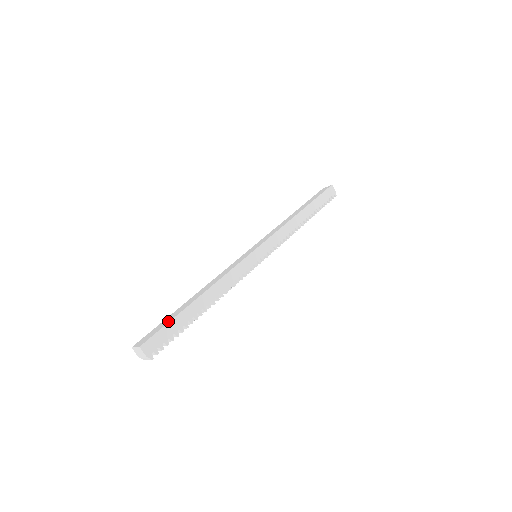
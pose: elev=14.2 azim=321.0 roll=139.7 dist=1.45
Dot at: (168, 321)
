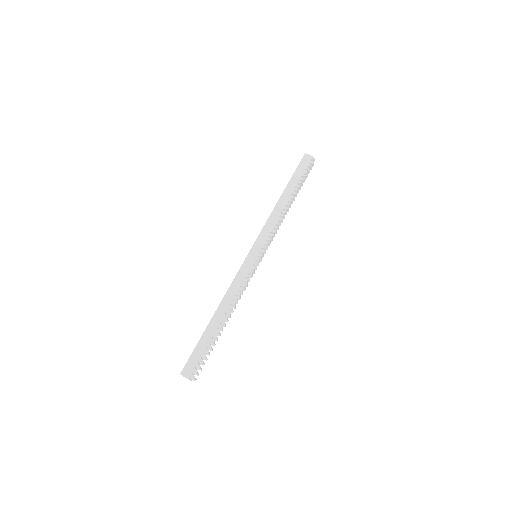
Dot at: (196, 345)
